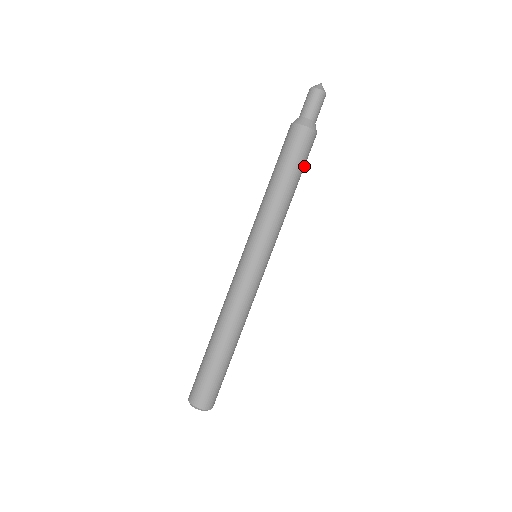
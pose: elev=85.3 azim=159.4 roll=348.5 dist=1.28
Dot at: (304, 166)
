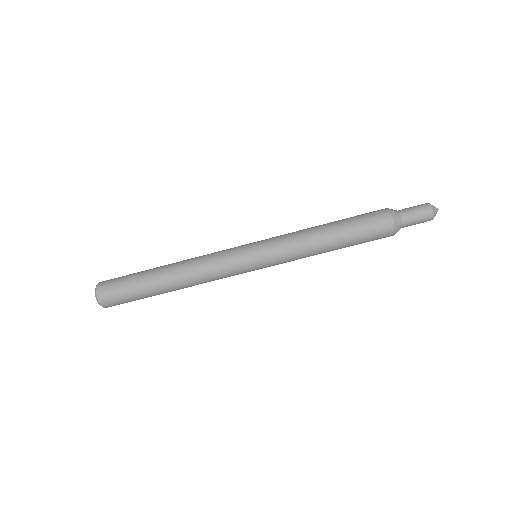
Dot at: (360, 241)
